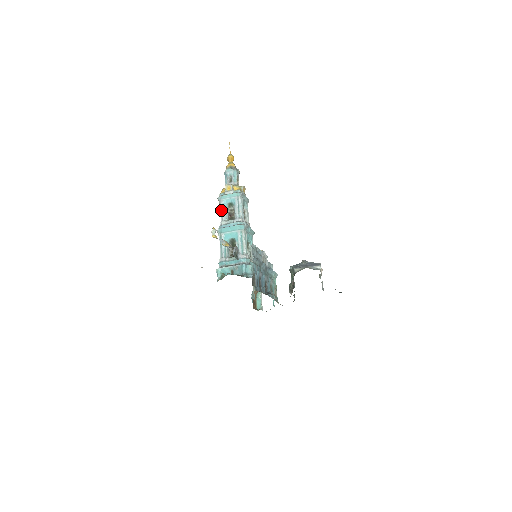
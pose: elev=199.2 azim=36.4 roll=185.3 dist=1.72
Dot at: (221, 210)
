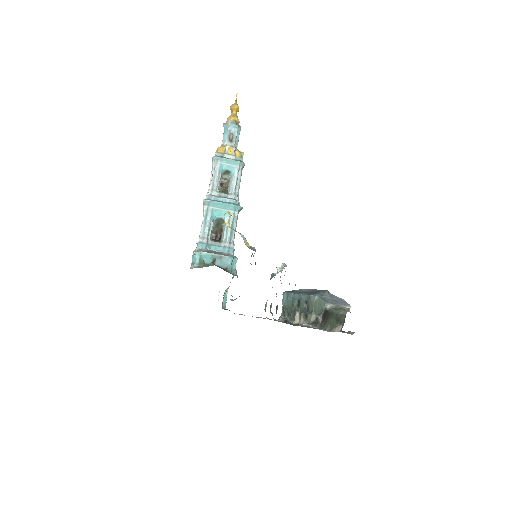
Dot at: (214, 175)
